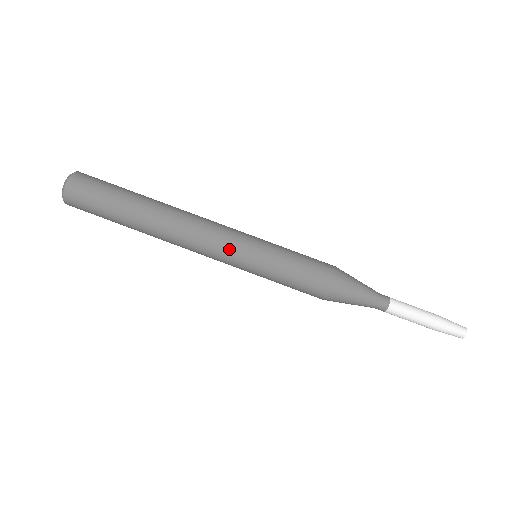
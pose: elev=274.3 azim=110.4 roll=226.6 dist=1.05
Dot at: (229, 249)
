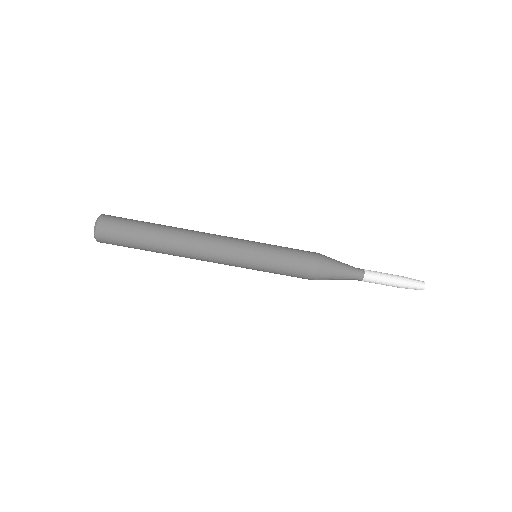
Dot at: (234, 260)
